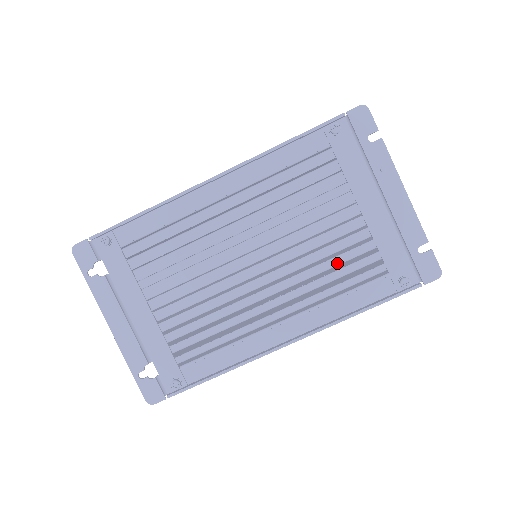
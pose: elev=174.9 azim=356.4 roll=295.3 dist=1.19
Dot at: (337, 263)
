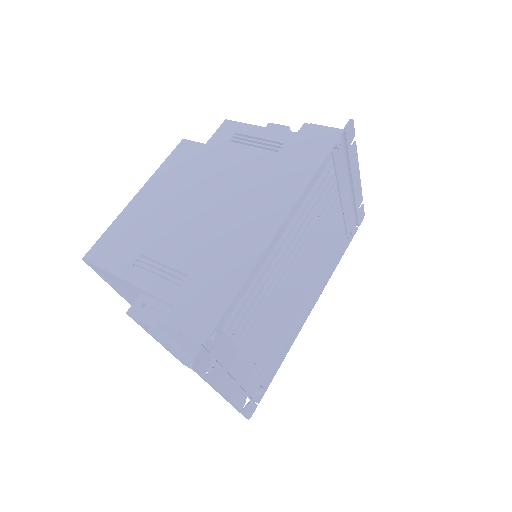
Dot at: occluded
